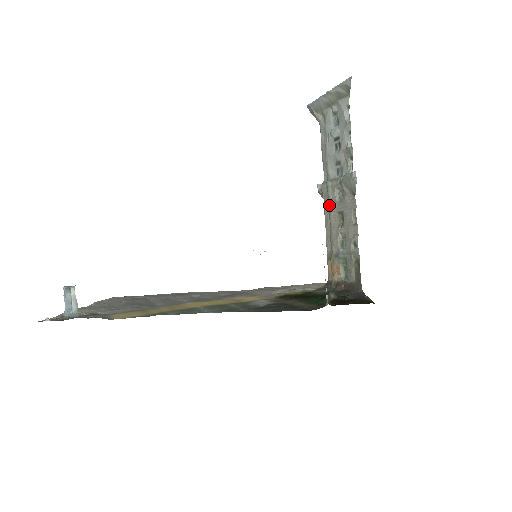
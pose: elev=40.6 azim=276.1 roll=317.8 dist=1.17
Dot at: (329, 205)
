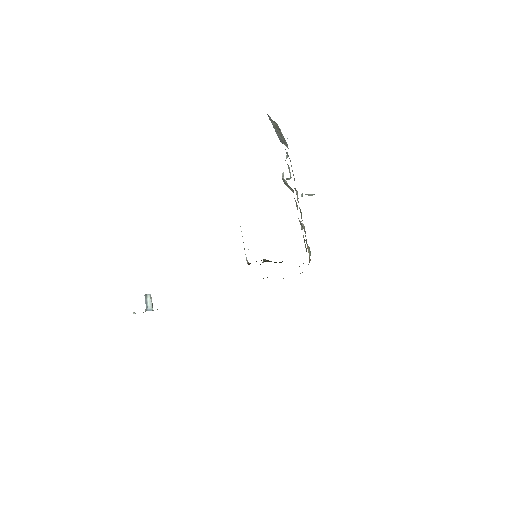
Dot at: occluded
